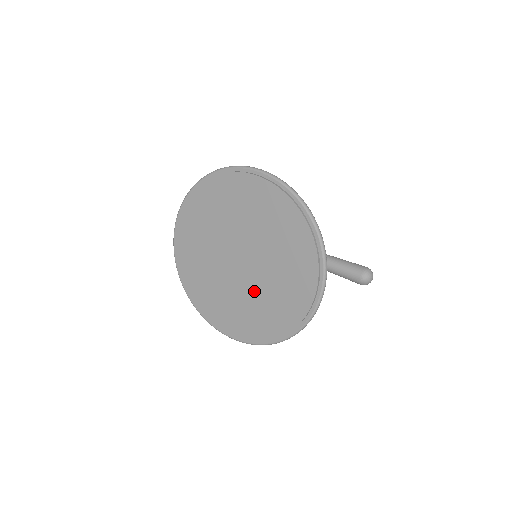
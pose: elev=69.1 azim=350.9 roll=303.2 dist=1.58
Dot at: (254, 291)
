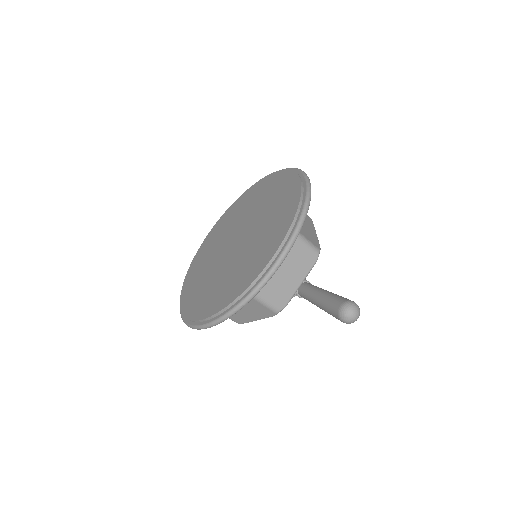
Dot at: (228, 268)
